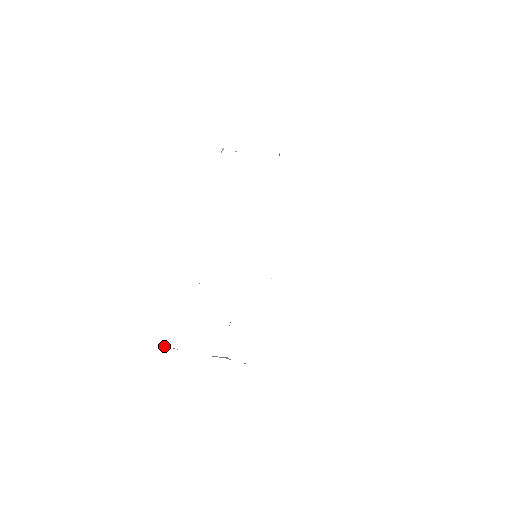
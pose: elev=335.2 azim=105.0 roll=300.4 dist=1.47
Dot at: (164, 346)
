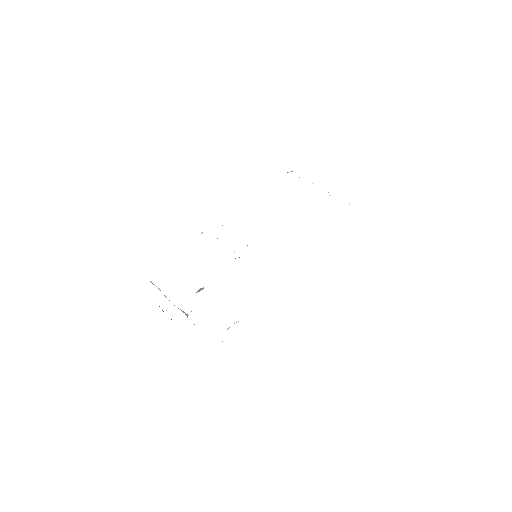
Dot at: (154, 284)
